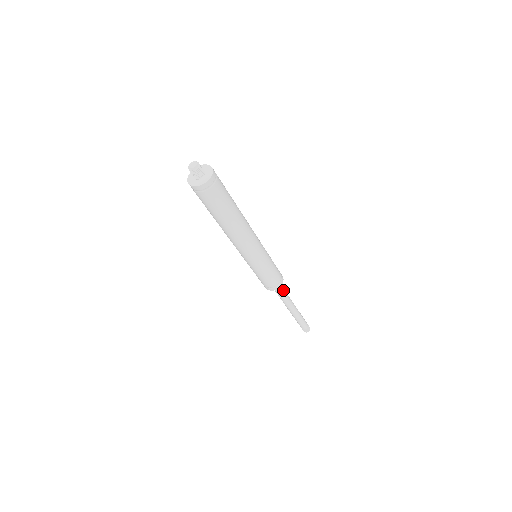
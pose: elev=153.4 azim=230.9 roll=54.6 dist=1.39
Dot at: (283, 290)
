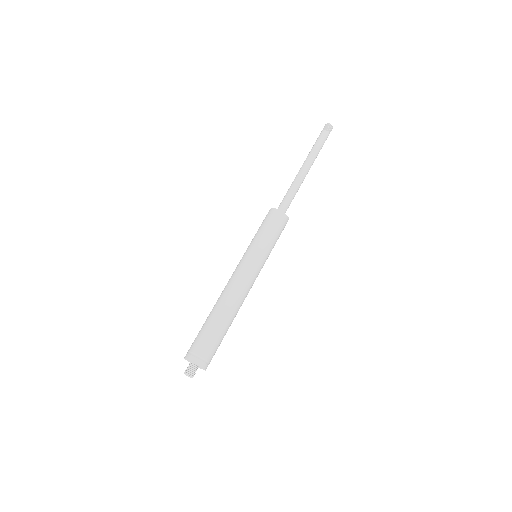
Dot at: occluded
